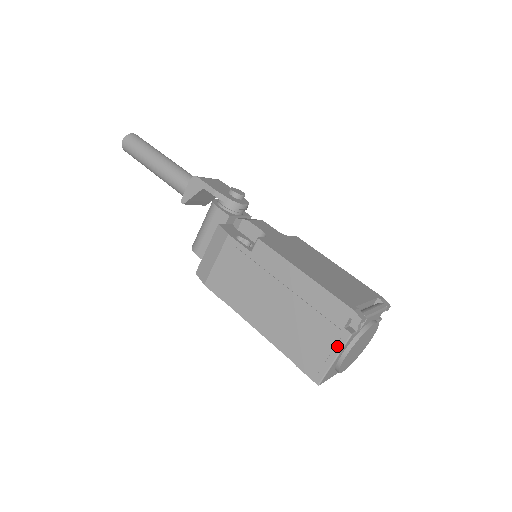
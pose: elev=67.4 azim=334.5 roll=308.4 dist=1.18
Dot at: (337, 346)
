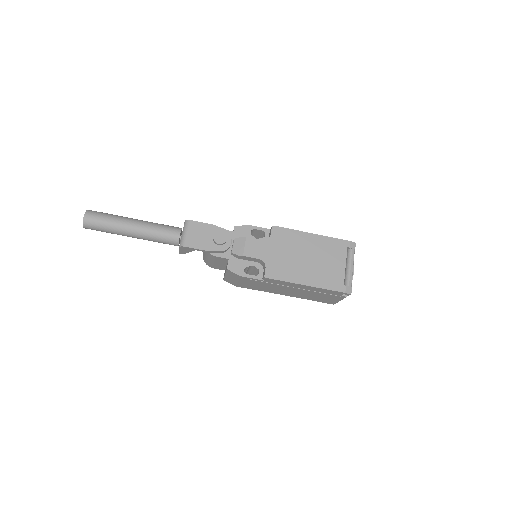
Dot at: (340, 299)
